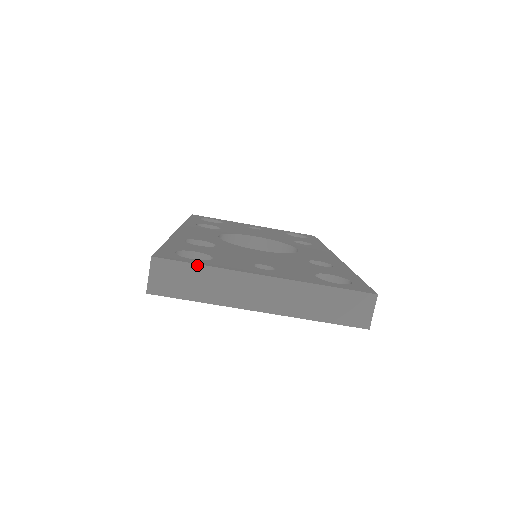
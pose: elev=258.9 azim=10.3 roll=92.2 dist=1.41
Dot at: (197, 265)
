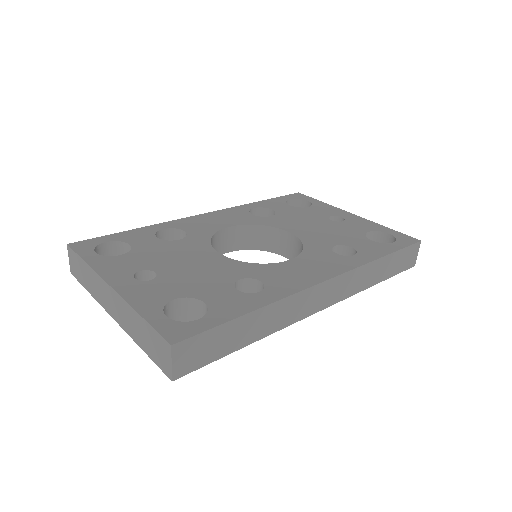
Dot at: (82, 260)
